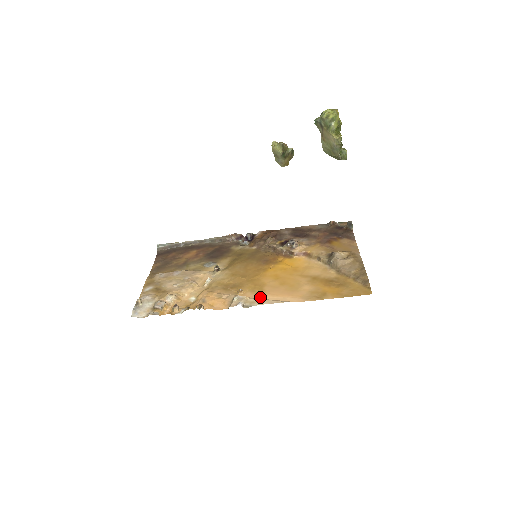
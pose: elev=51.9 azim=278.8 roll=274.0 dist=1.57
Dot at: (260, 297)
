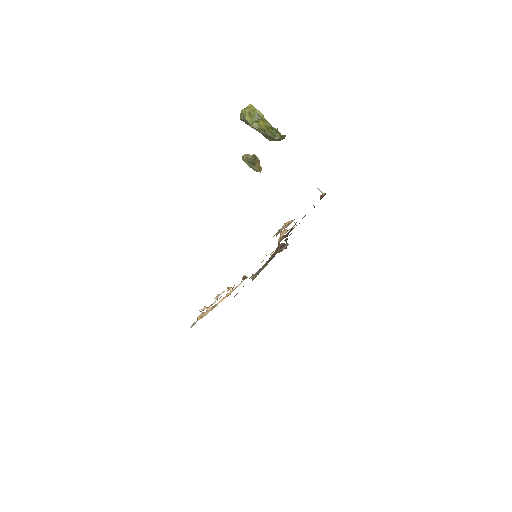
Dot at: occluded
